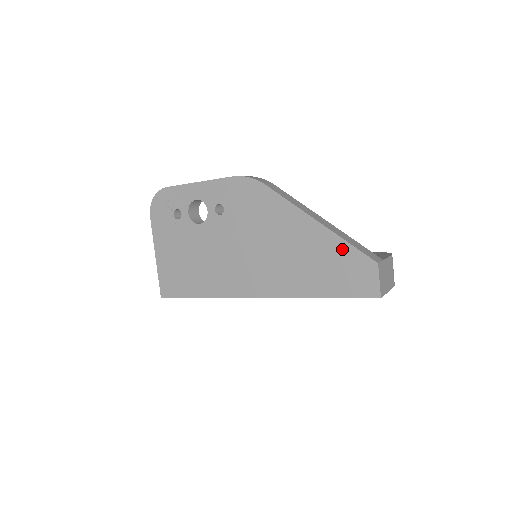
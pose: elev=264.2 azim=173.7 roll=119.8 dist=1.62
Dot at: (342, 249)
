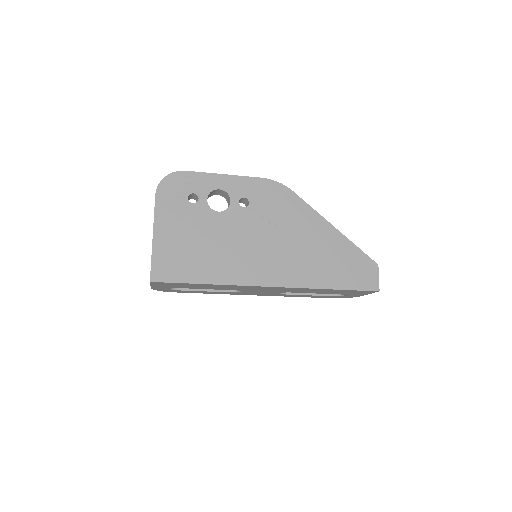
Dot at: (353, 251)
